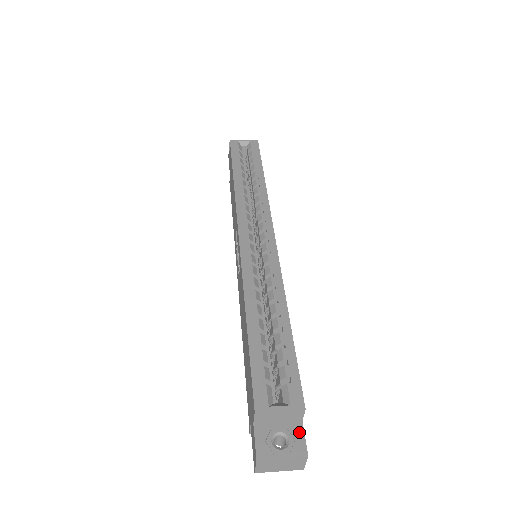
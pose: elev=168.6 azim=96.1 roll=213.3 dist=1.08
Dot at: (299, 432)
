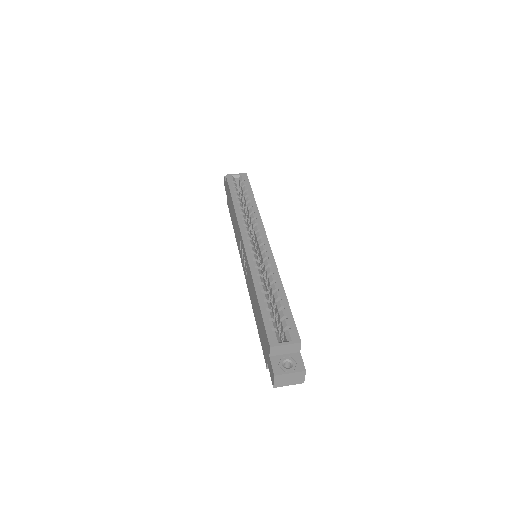
Dot at: (299, 358)
